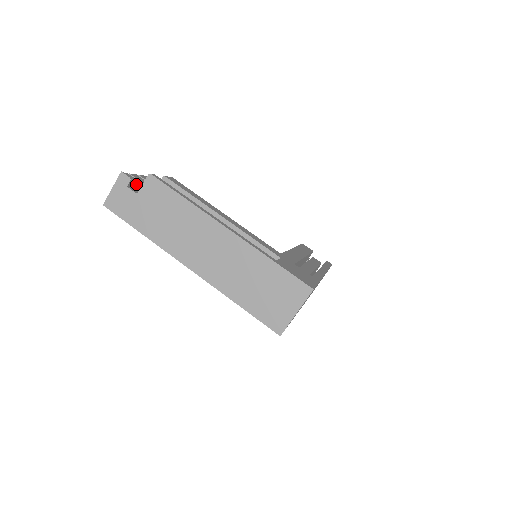
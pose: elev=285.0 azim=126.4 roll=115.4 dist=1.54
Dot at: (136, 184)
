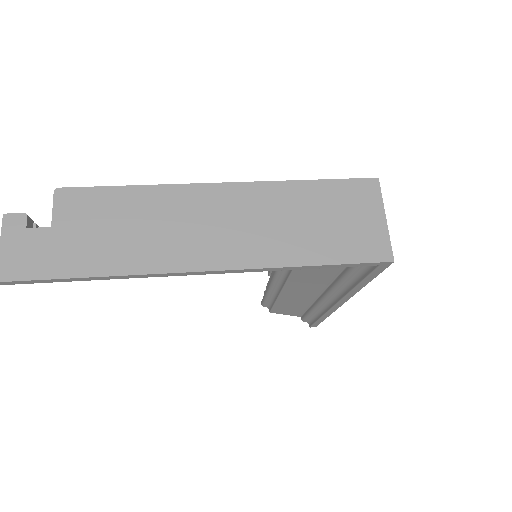
Dot at: occluded
